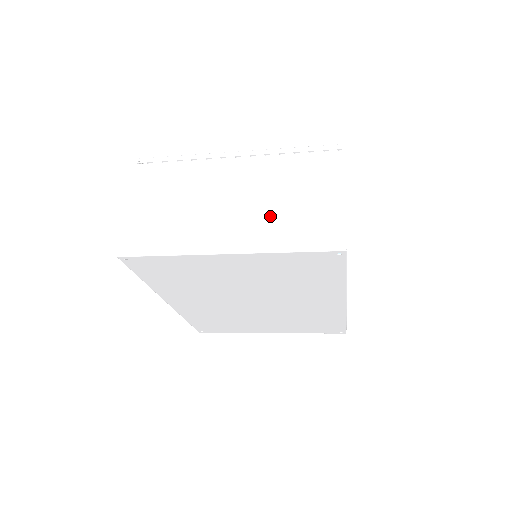
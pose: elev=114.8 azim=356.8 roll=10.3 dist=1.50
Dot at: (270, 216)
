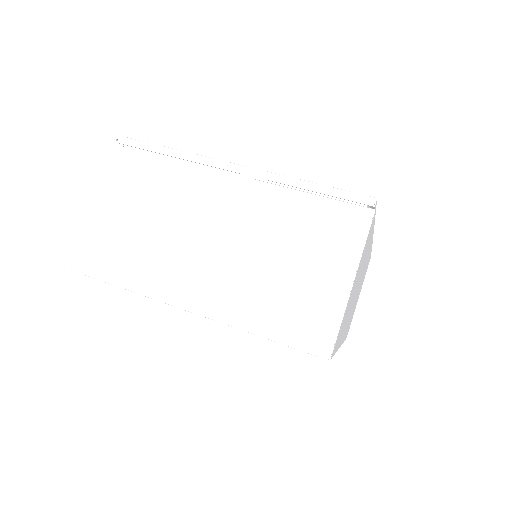
Dot at: (252, 278)
